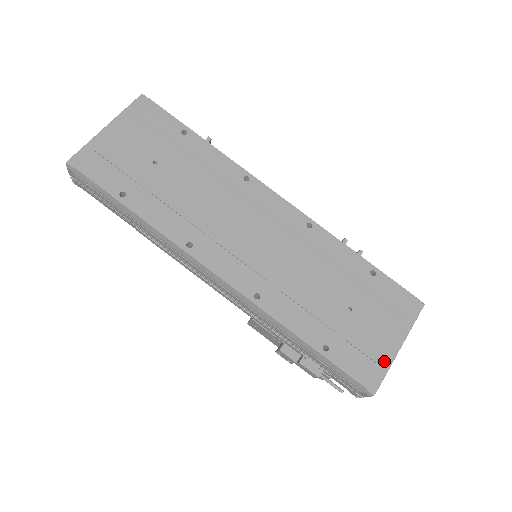
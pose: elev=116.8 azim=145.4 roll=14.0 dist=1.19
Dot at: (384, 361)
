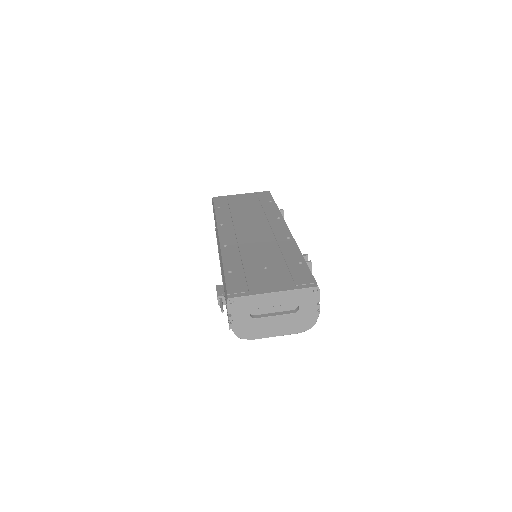
Dot at: (254, 291)
